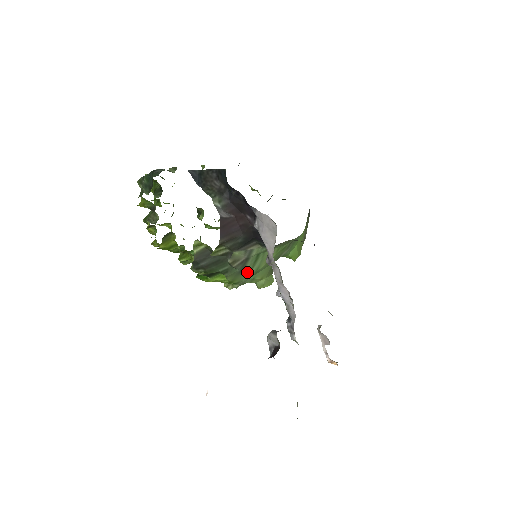
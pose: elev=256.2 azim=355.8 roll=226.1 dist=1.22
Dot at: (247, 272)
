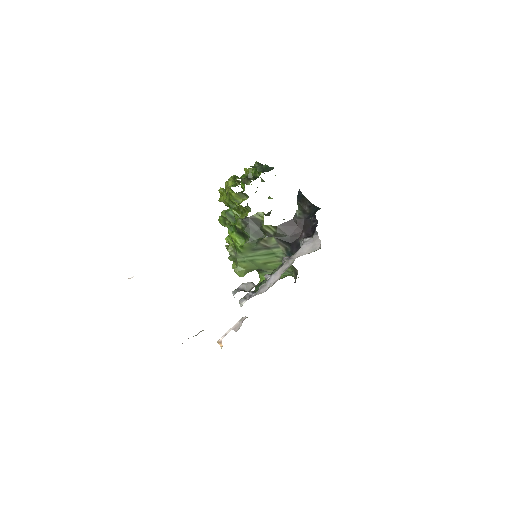
Dot at: (253, 254)
